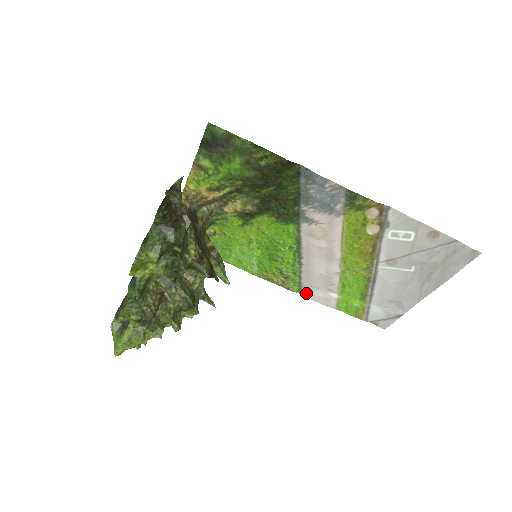
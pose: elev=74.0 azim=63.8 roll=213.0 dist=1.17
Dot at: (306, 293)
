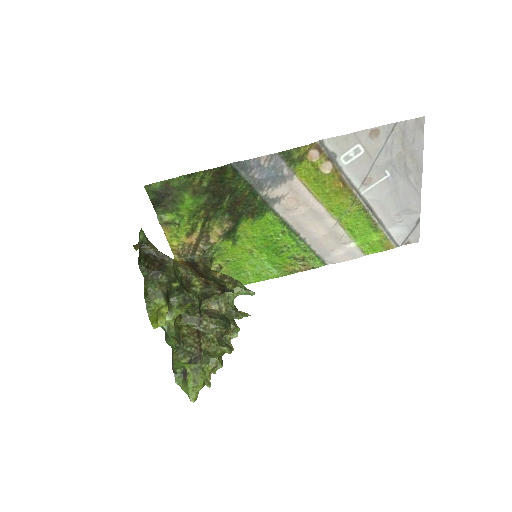
Dot at: (329, 261)
